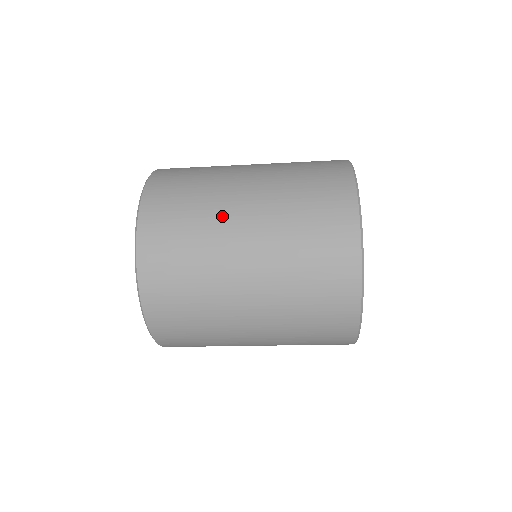
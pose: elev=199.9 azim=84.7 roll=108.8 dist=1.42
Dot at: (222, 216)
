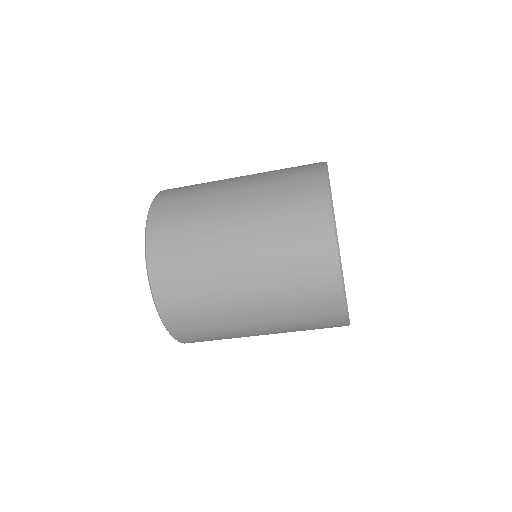
Dot at: (216, 248)
